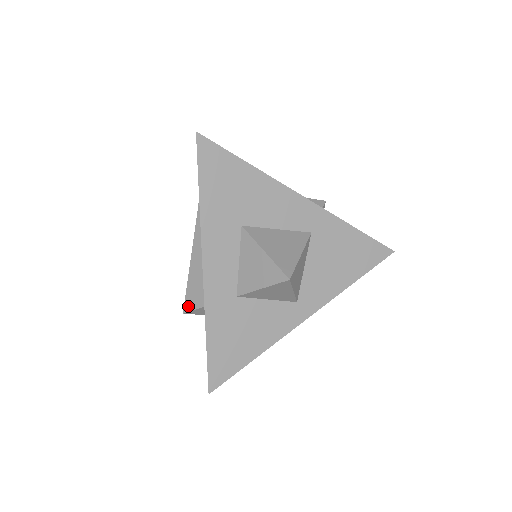
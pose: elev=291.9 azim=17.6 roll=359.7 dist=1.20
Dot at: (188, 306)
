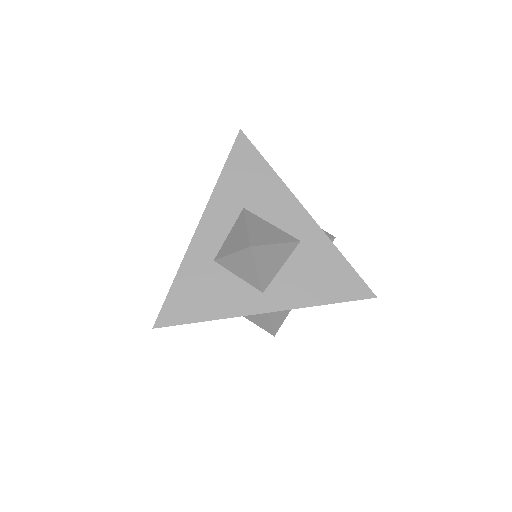
Dot at: occluded
